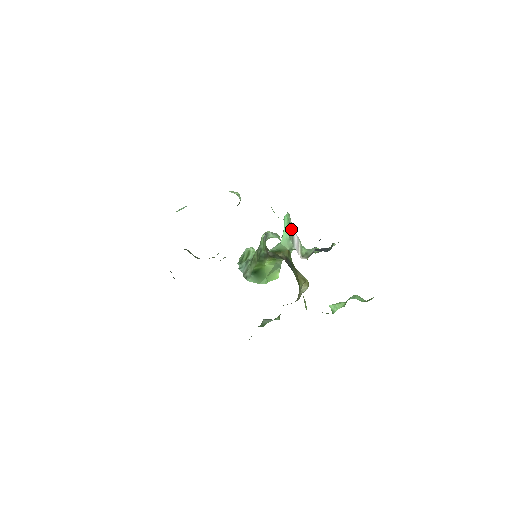
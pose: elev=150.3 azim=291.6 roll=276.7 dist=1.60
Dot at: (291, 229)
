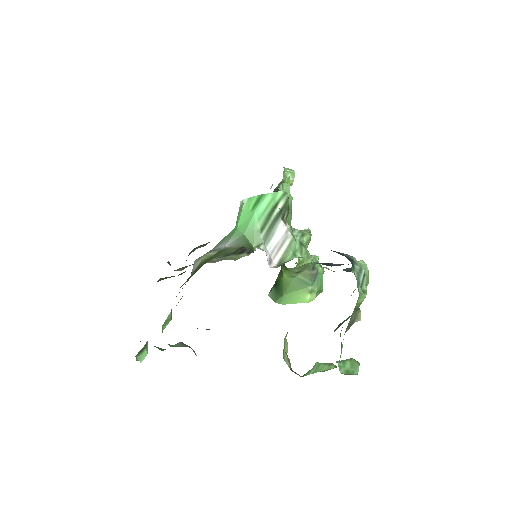
Dot at: (274, 217)
